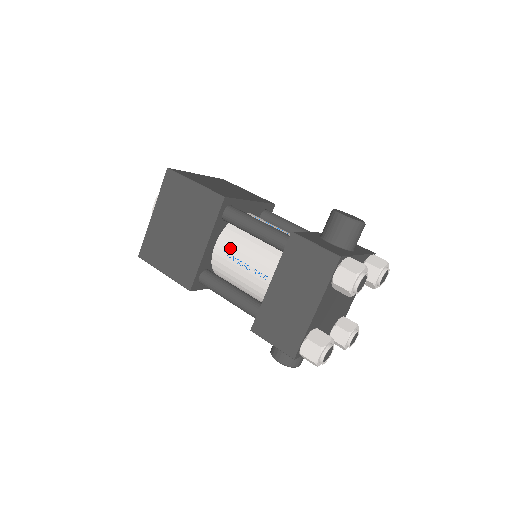
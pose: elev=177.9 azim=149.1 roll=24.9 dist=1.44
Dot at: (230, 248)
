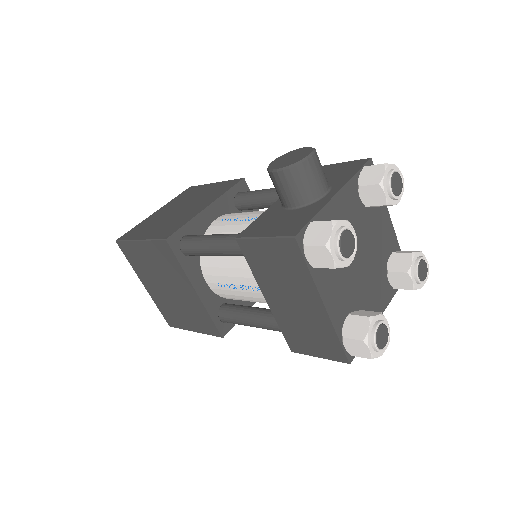
Dot at: (217, 278)
